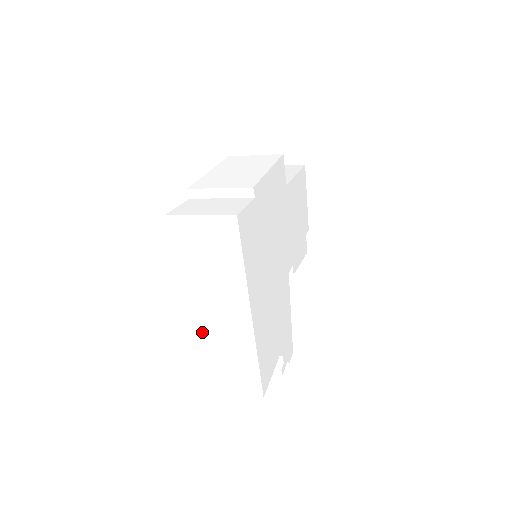
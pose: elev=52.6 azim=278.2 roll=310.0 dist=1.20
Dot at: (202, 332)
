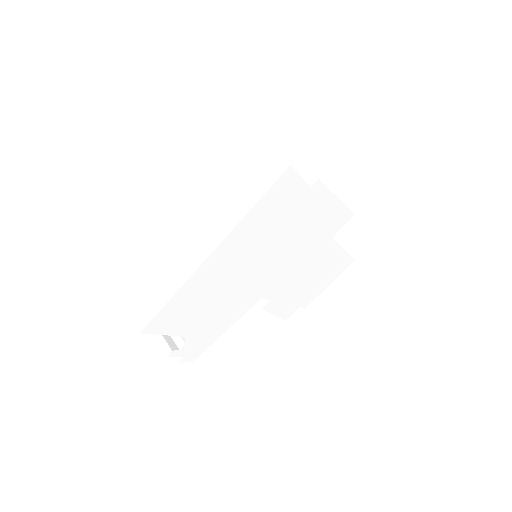
Dot at: (164, 233)
